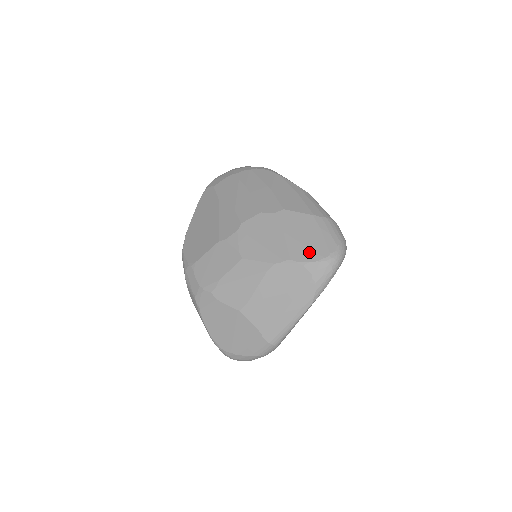
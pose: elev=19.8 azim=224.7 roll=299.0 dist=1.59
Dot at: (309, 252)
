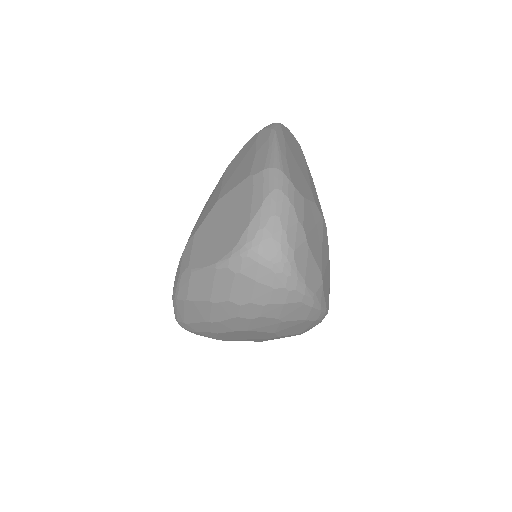
Dot at: occluded
